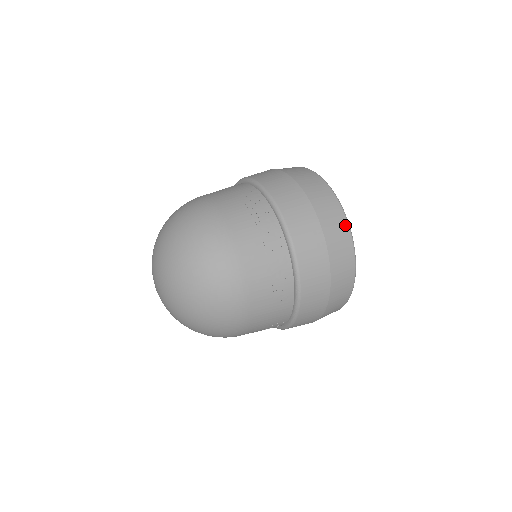
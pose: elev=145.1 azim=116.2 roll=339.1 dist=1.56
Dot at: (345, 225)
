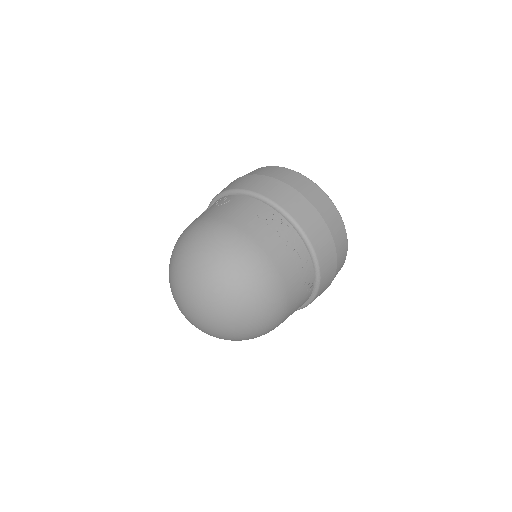
Dot at: (341, 222)
